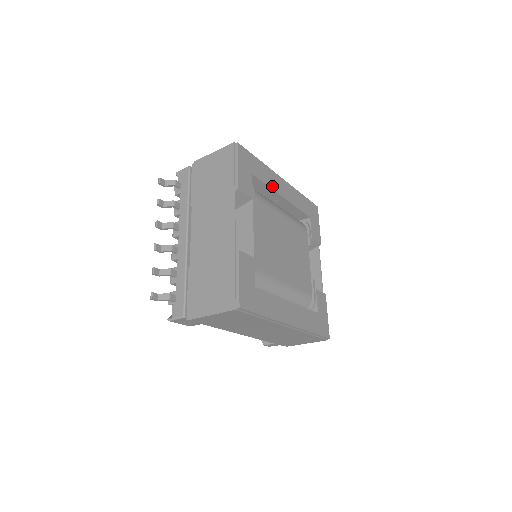
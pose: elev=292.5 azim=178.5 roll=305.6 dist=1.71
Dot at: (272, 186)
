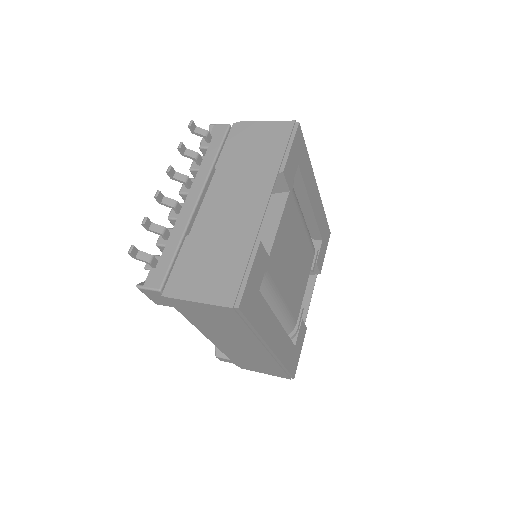
Dot at: (308, 188)
